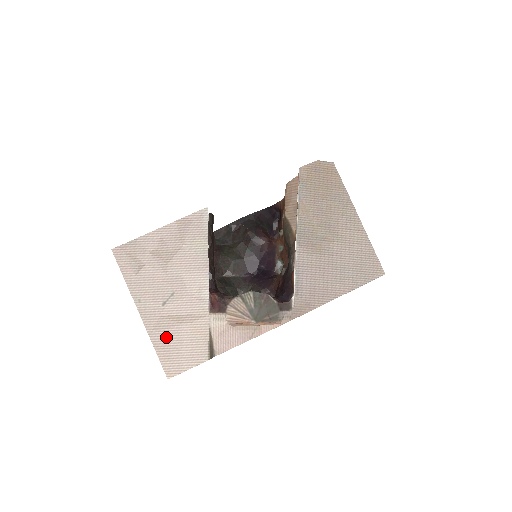
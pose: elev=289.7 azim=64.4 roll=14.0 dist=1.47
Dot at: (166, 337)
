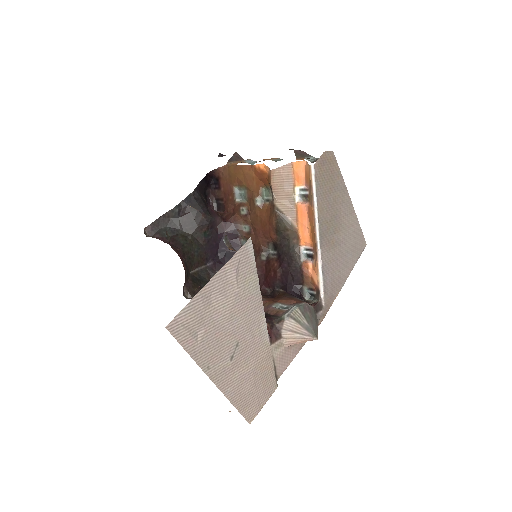
Dot at: (241, 389)
